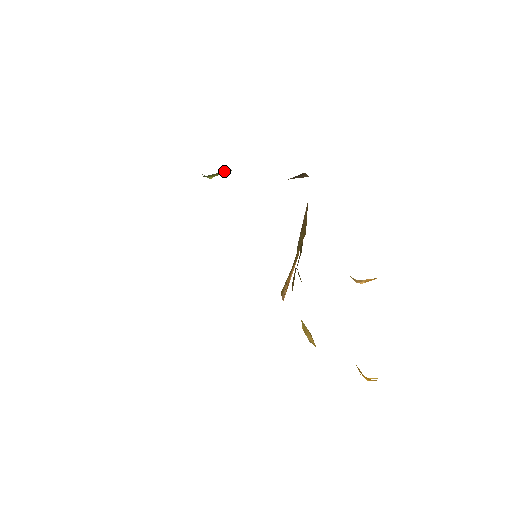
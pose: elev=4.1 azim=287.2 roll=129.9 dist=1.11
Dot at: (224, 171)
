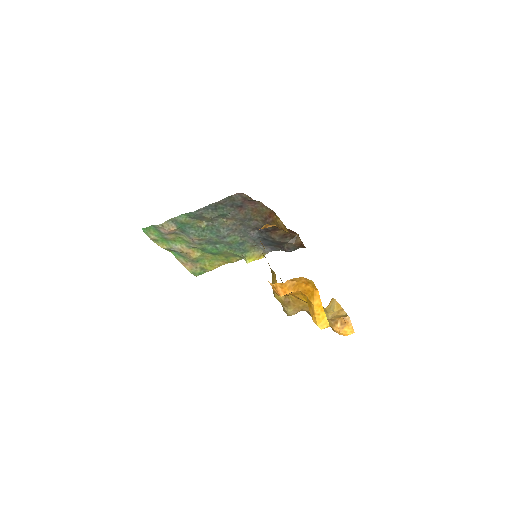
Dot at: (256, 253)
